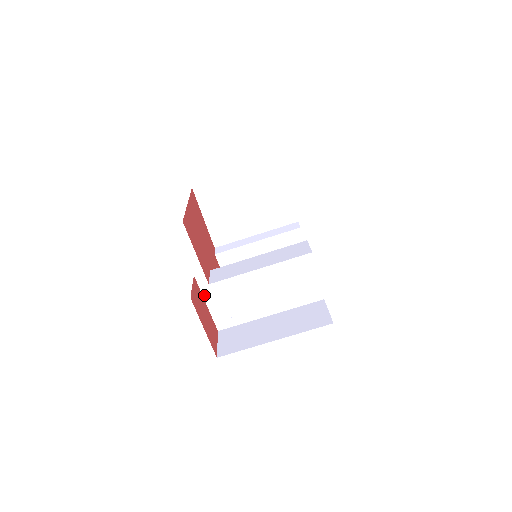
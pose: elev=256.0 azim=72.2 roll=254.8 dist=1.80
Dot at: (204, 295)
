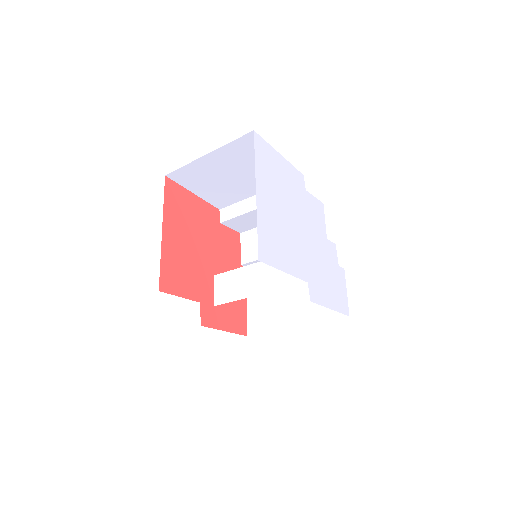
Dot at: occluded
